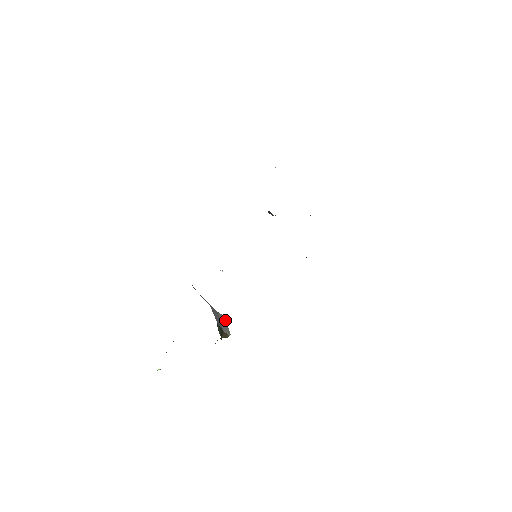
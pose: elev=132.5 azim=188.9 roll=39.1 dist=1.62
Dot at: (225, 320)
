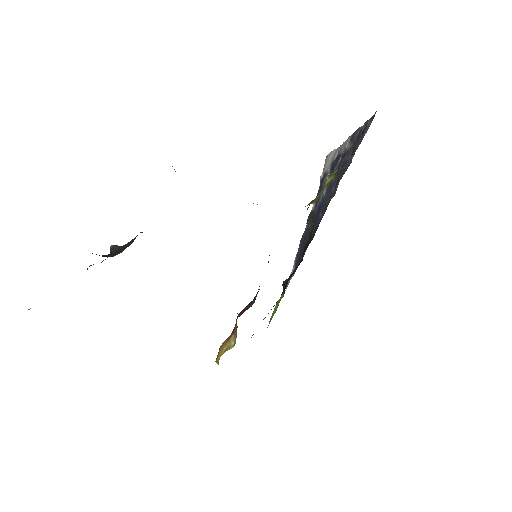
Dot at: occluded
